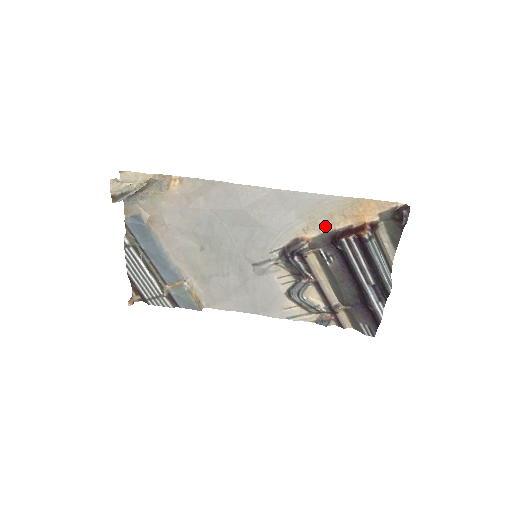
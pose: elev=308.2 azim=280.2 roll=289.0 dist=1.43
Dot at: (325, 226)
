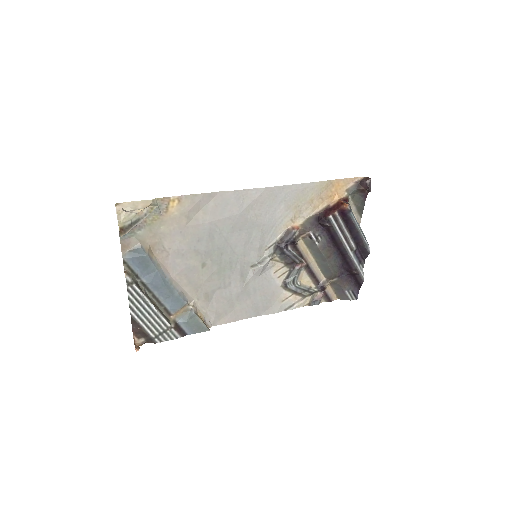
Dot at: (308, 212)
